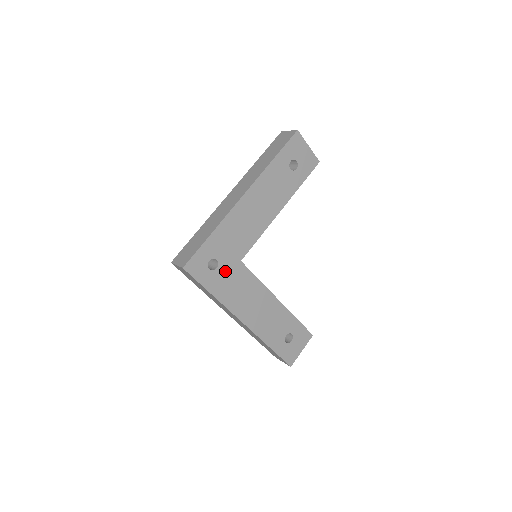
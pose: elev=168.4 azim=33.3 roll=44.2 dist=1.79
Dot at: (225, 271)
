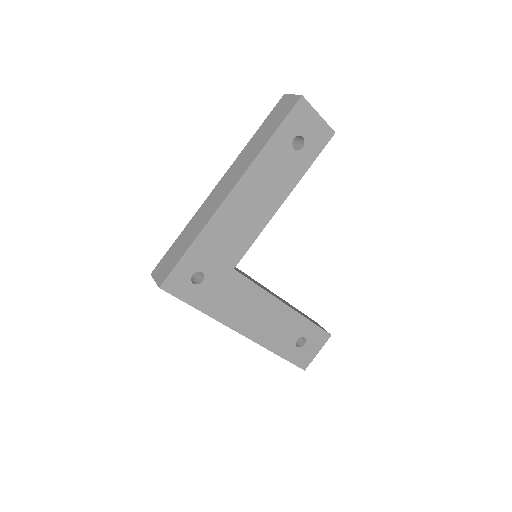
Dot at: (214, 283)
